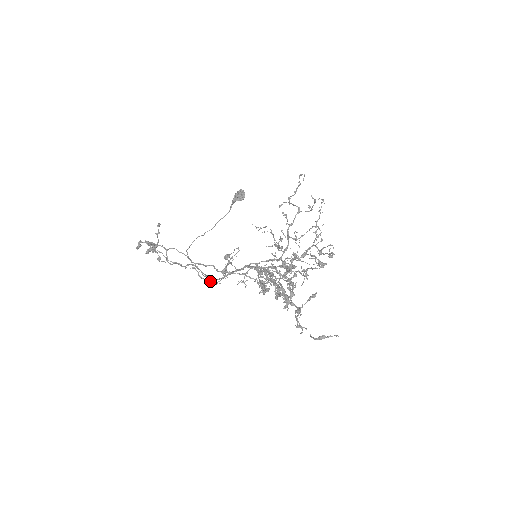
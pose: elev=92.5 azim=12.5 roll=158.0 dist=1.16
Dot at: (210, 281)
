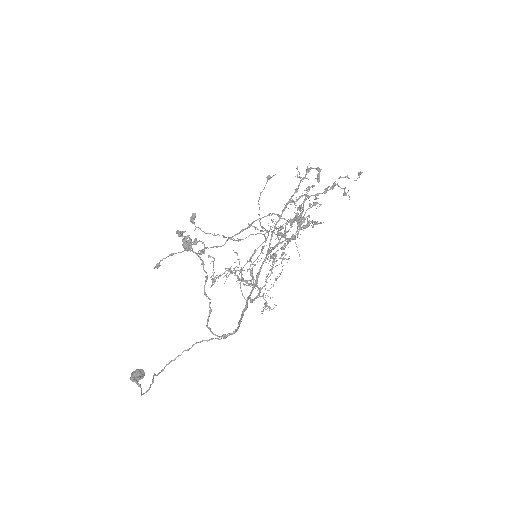
Dot at: (264, 234)
